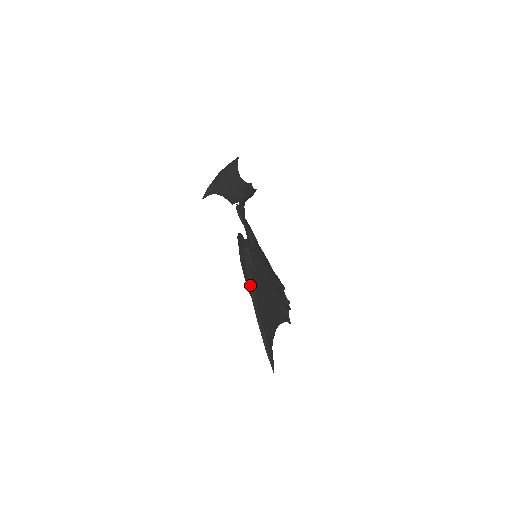
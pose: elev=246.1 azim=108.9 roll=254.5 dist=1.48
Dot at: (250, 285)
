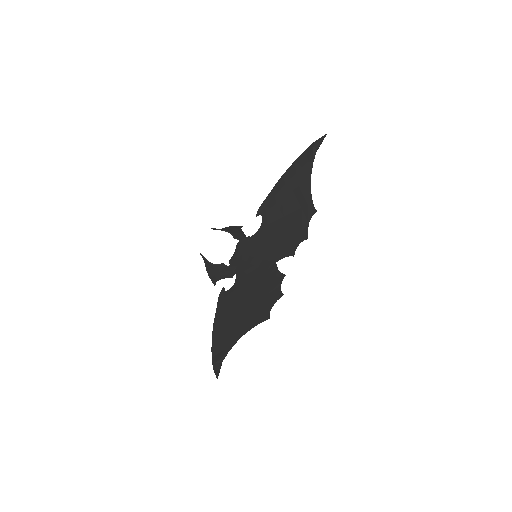
Dot at: (279, 181)
